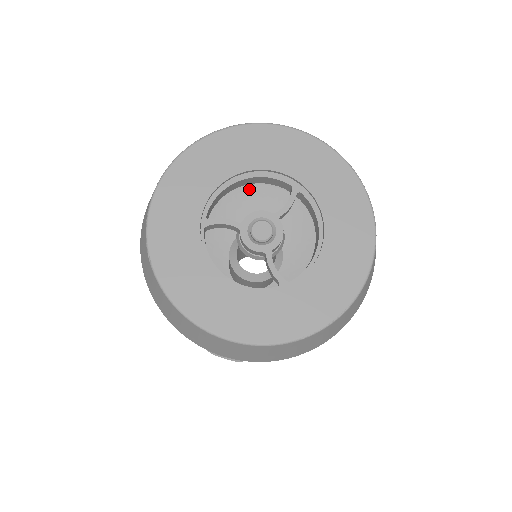
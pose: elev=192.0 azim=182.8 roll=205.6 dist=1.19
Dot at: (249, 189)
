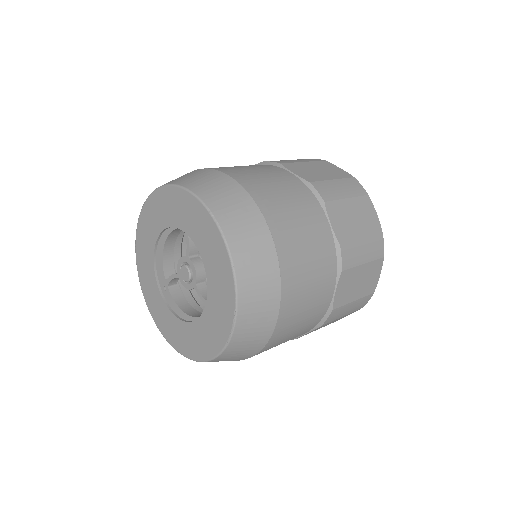
Dot at: occluded
